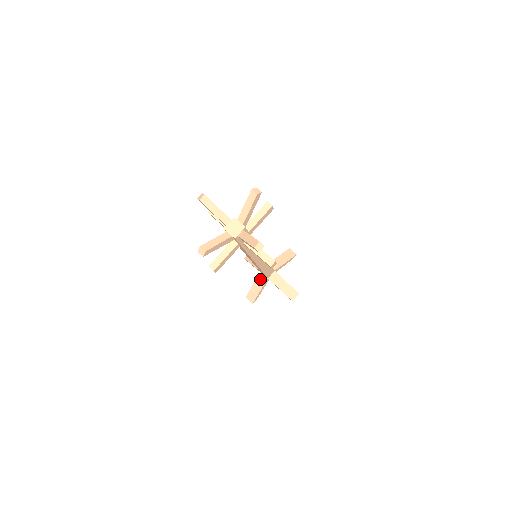
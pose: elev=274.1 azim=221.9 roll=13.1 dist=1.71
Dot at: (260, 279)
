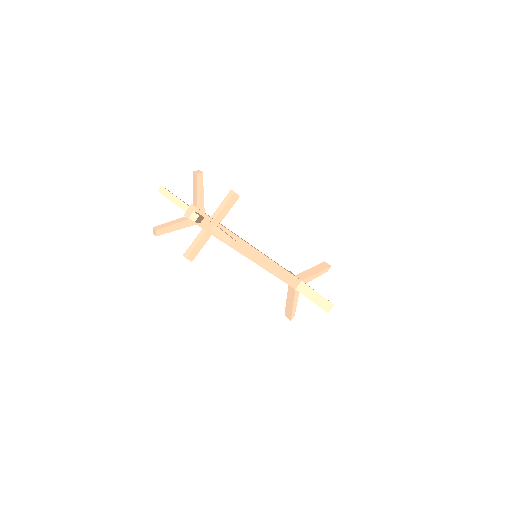
Dot at: (290, 292)
